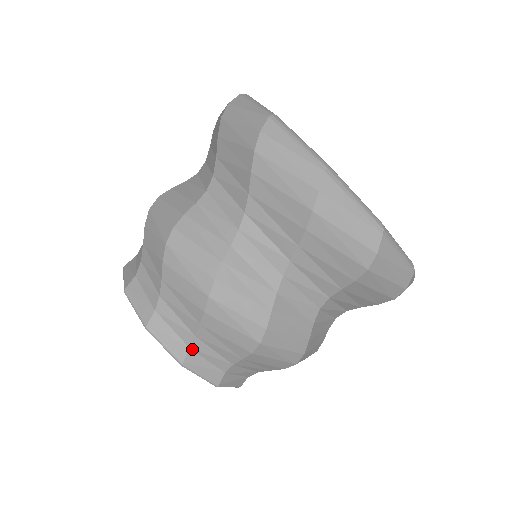
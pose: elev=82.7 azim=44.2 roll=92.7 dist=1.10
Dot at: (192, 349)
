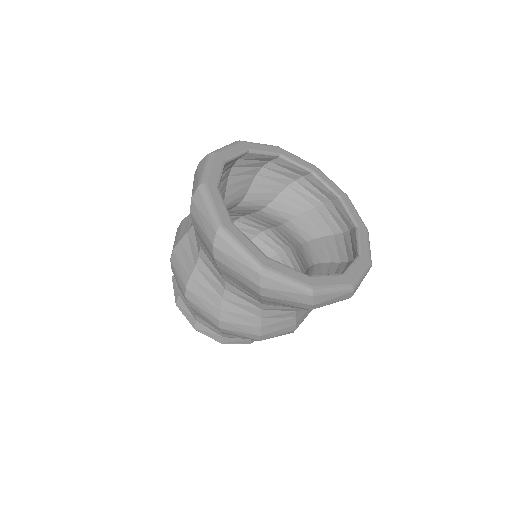
Dot at: (198, 321)
